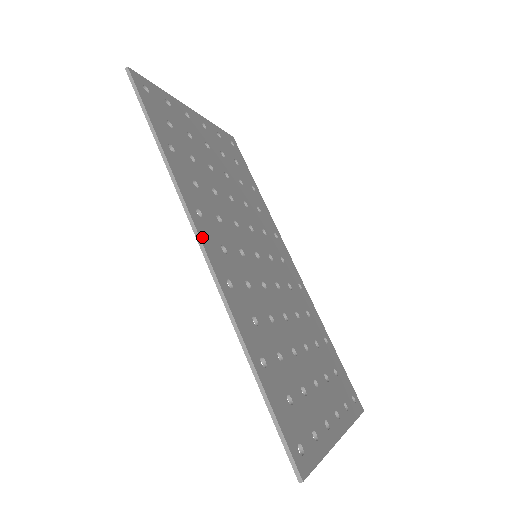
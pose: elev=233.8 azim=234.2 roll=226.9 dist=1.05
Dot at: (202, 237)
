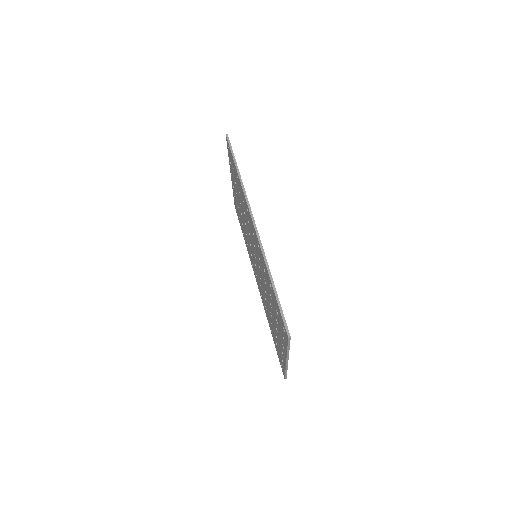
Dot at: (253, 218)
